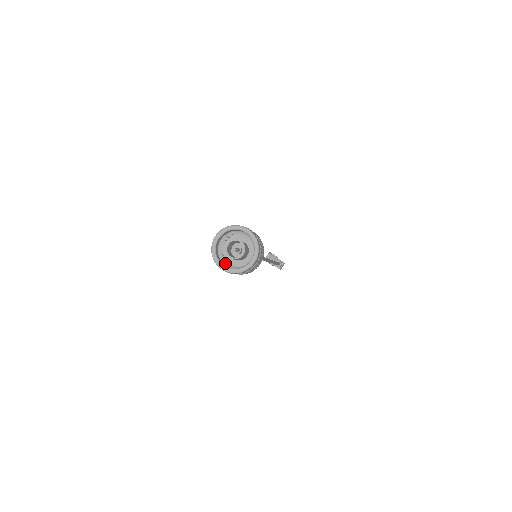
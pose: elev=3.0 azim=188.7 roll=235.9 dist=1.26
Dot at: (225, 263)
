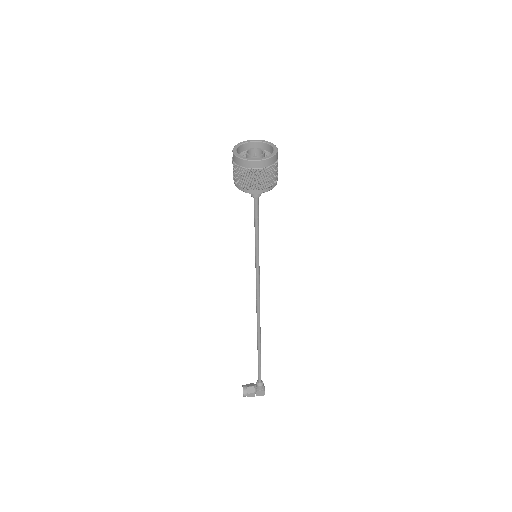
Dot at: (254, 167)
